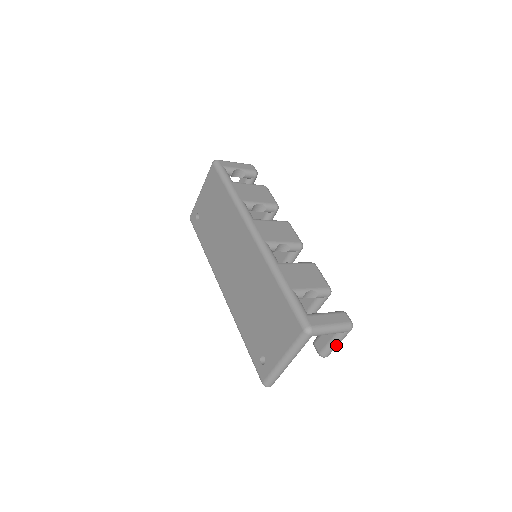
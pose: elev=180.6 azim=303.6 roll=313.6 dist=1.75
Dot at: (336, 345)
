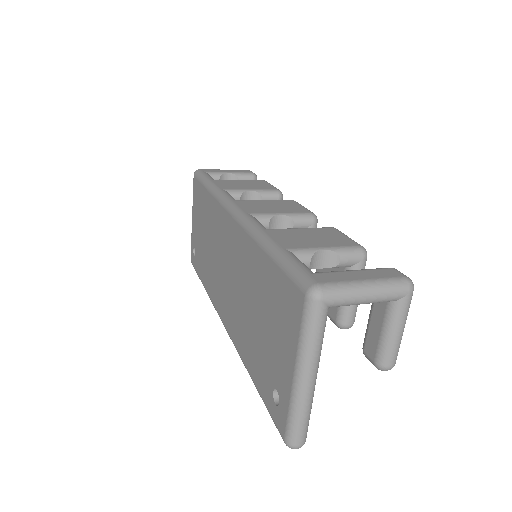
Dot at: (397, 334)
